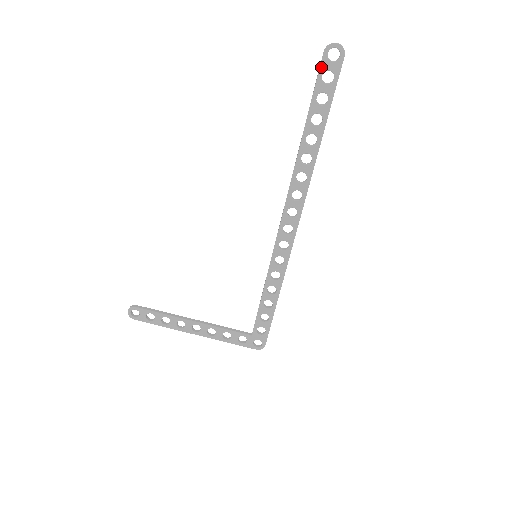
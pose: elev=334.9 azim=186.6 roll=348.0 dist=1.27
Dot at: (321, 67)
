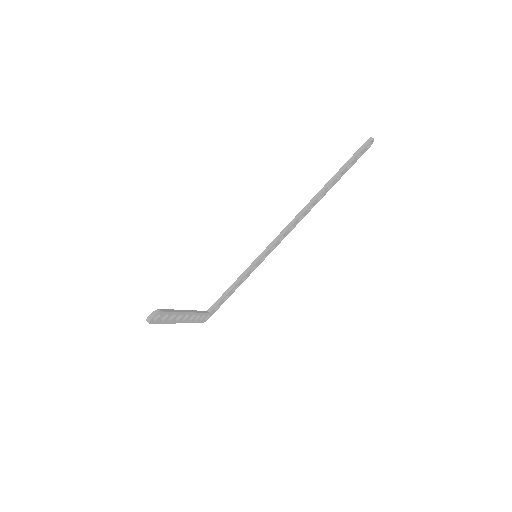
Dot at: (363, 149)
